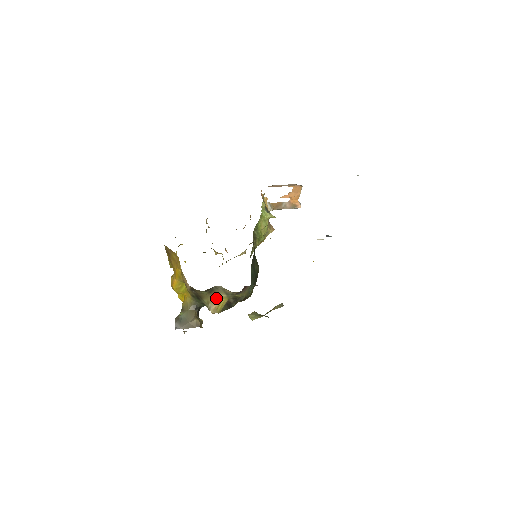
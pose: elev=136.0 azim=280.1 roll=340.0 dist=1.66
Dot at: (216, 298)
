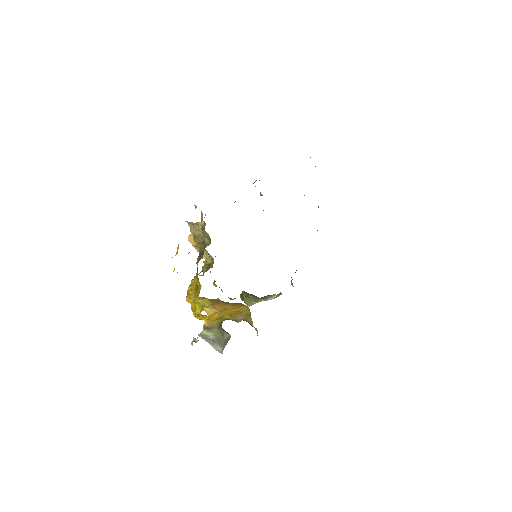
Dot at: occluded
